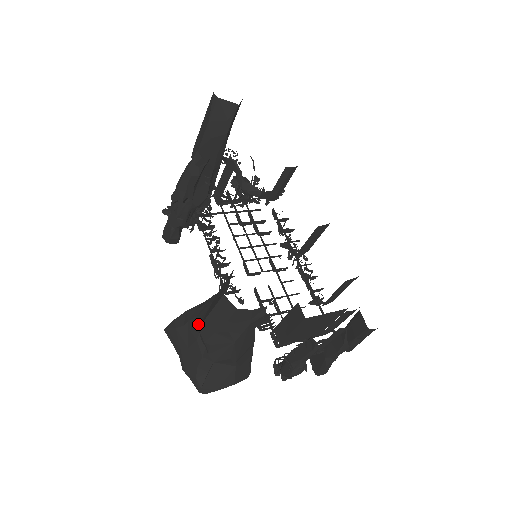
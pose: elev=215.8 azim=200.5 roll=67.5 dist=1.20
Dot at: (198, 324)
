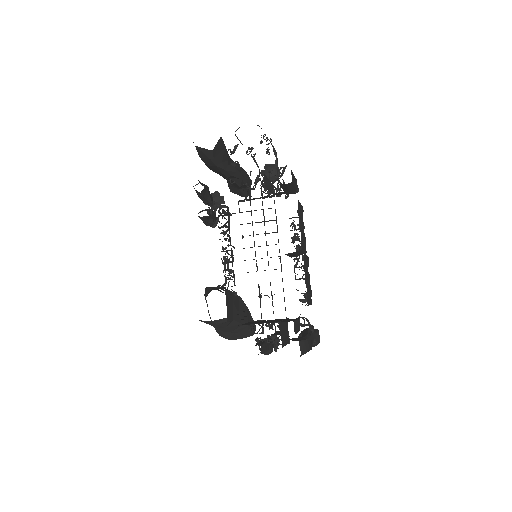
Dot at: occluded
